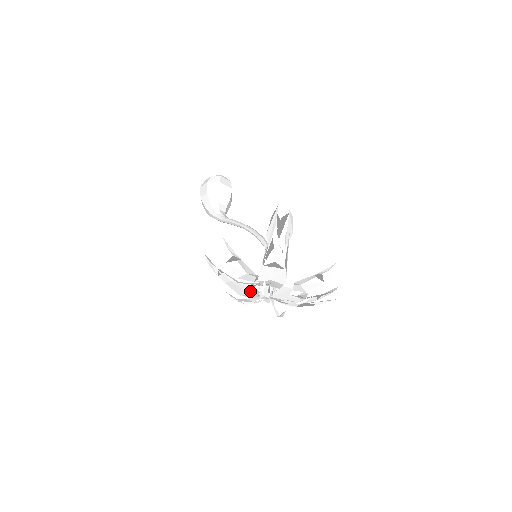
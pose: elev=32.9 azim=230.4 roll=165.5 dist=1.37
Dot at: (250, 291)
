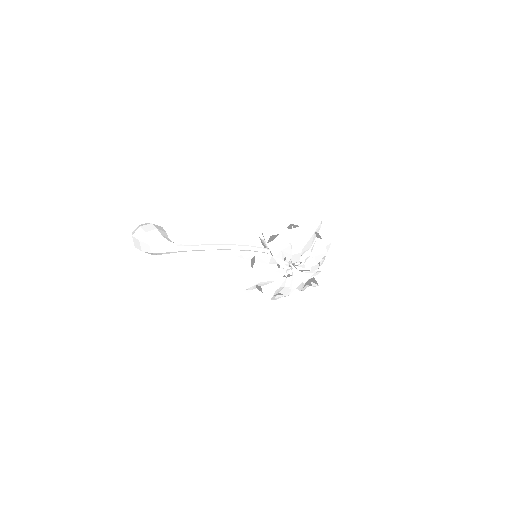
Dot at: (267, 272)
